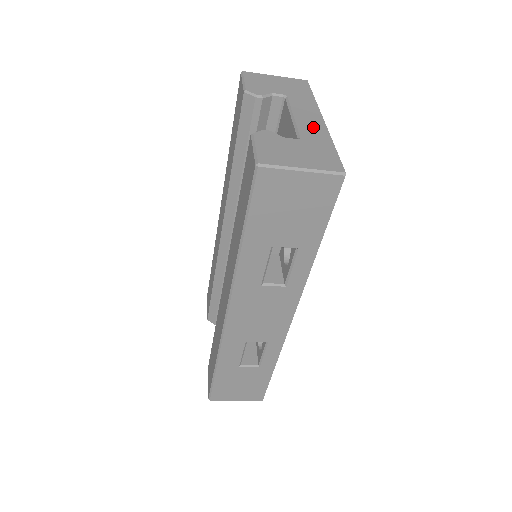
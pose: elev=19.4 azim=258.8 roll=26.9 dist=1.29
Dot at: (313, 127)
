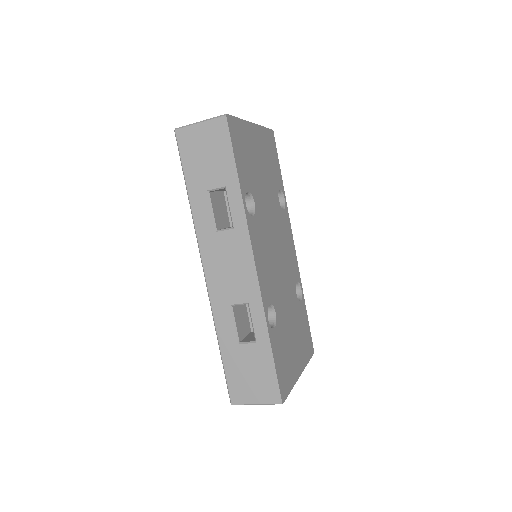
Dot at: occluded
